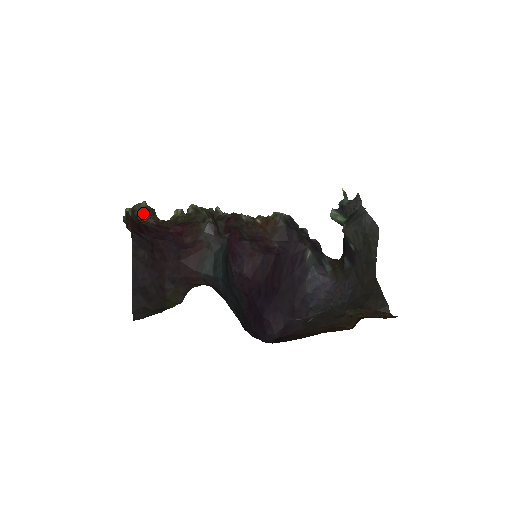
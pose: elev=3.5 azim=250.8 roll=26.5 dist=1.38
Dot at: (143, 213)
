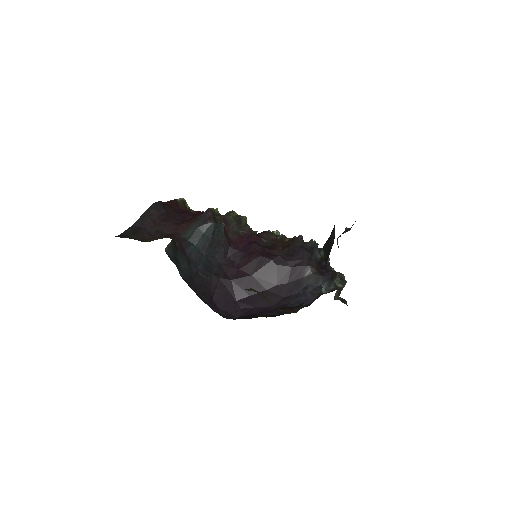
Dot at: occluded
